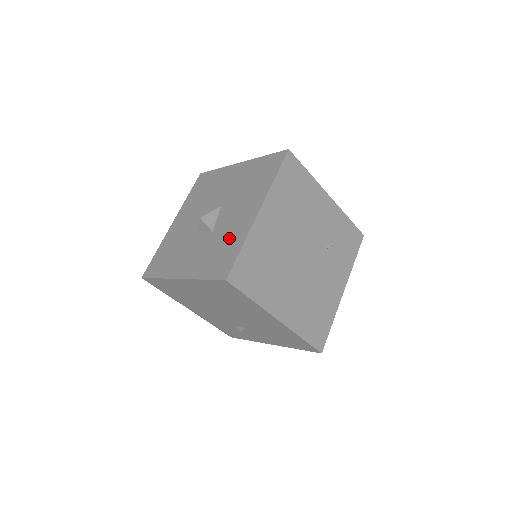
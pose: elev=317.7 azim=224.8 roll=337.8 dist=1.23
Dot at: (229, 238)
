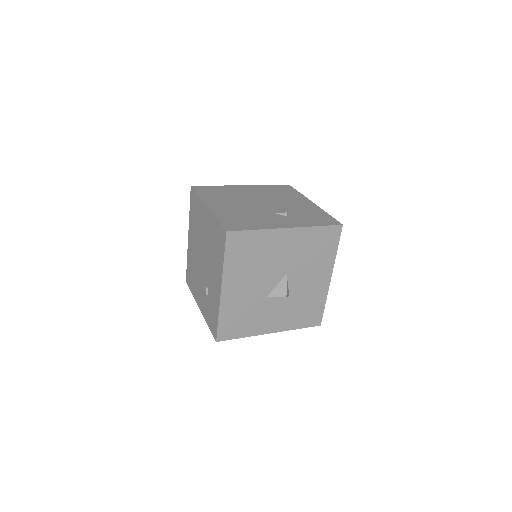
Dot at: (311, 300)
